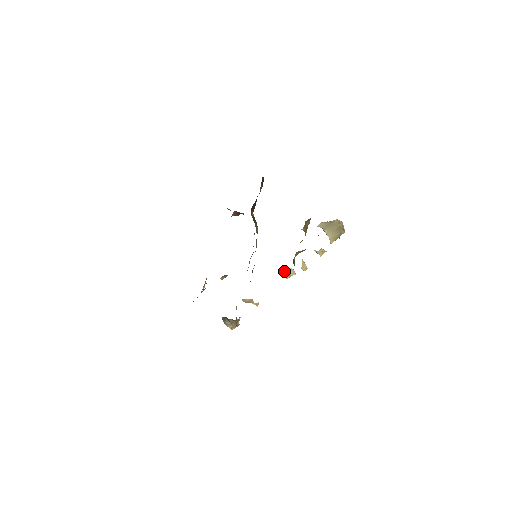
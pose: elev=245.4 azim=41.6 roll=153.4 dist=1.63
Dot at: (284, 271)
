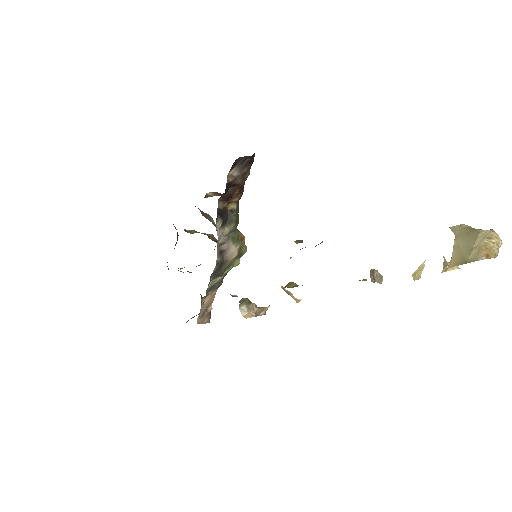
Dot at: (370, 270)
